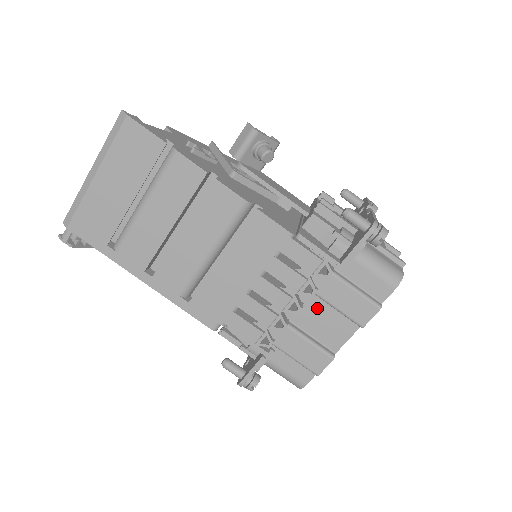
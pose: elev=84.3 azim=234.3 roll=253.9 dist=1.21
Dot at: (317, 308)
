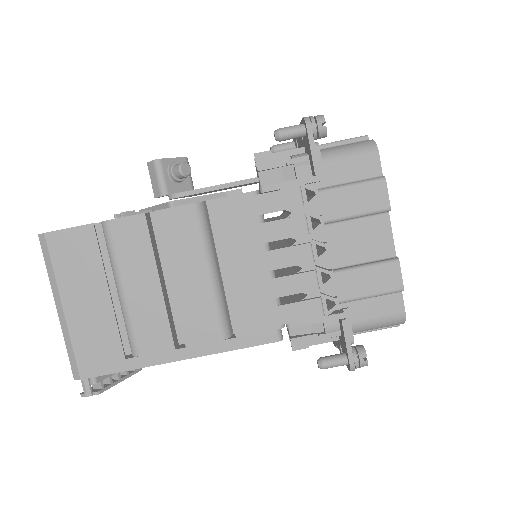
Dot at: (340, 235)
